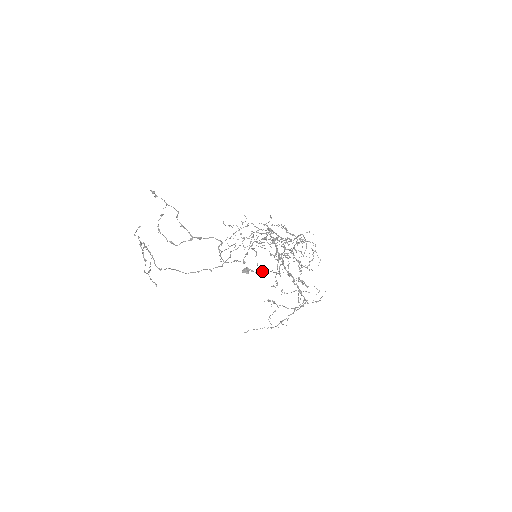
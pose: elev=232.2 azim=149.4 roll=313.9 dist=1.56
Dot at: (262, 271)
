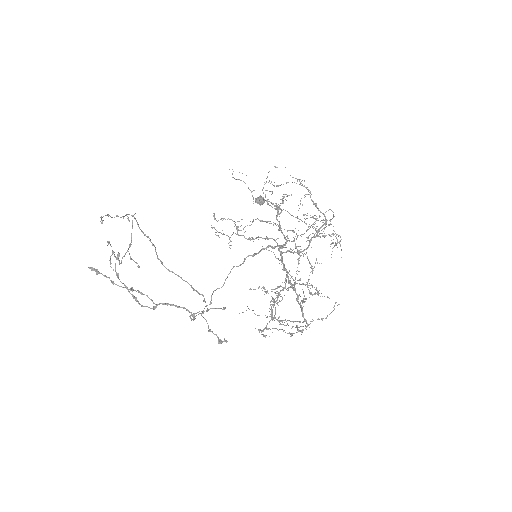
Dot at: (279, 208)
